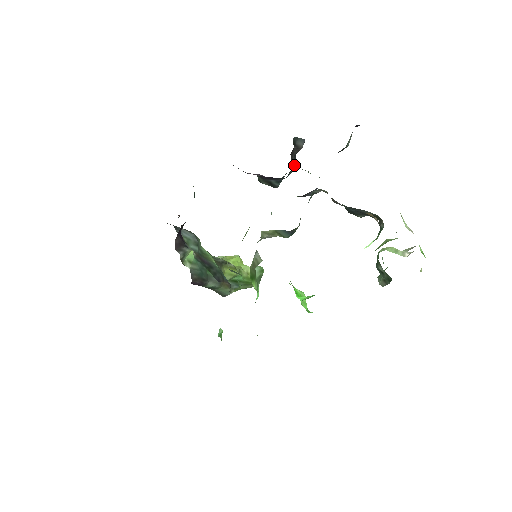
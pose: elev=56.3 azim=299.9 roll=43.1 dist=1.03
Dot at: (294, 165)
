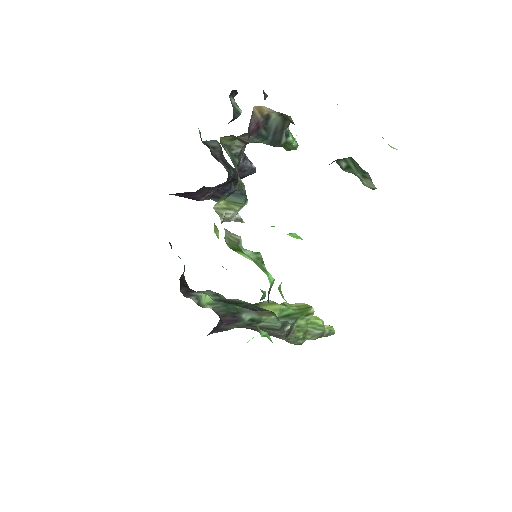
Dot at: occluded
